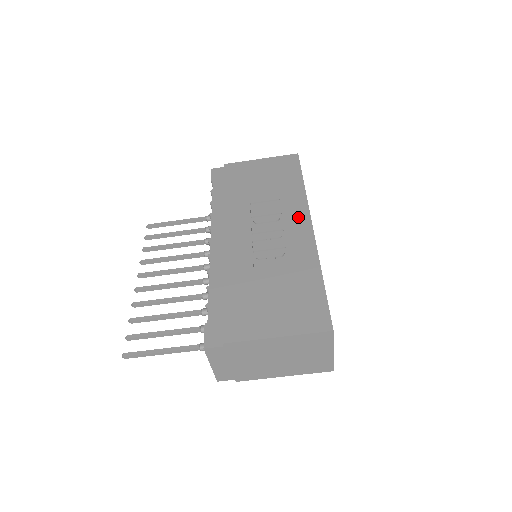
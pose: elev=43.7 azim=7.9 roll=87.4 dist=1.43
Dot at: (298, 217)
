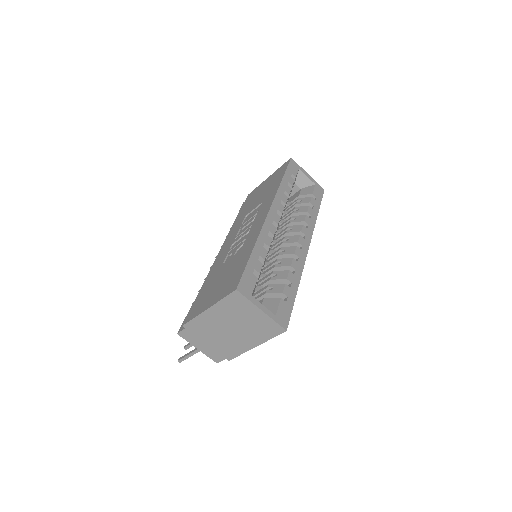
Dot at: (264, 210)
